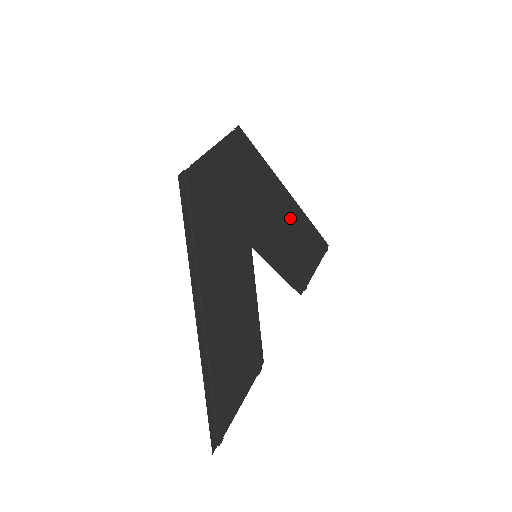
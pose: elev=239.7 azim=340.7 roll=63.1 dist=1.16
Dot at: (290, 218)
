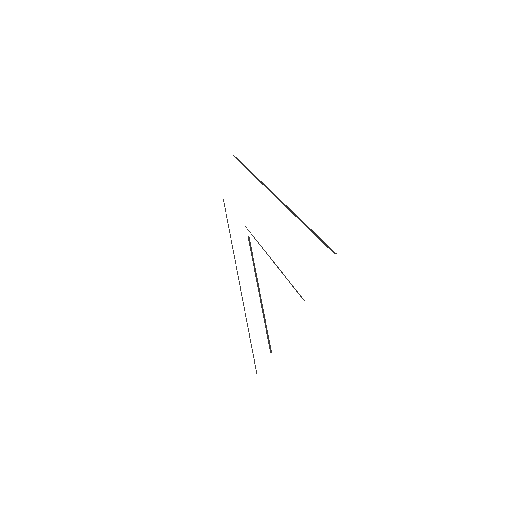
Dot at: occluded
